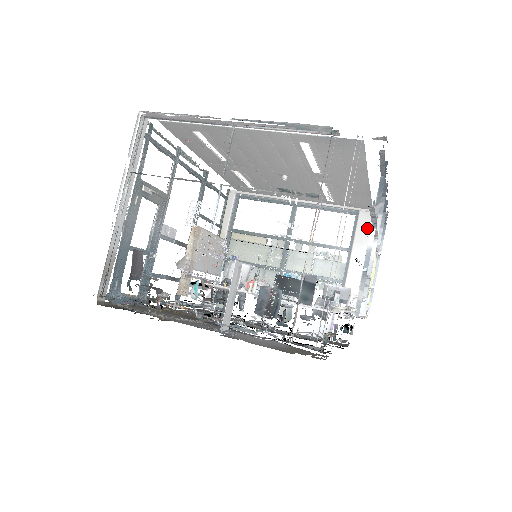
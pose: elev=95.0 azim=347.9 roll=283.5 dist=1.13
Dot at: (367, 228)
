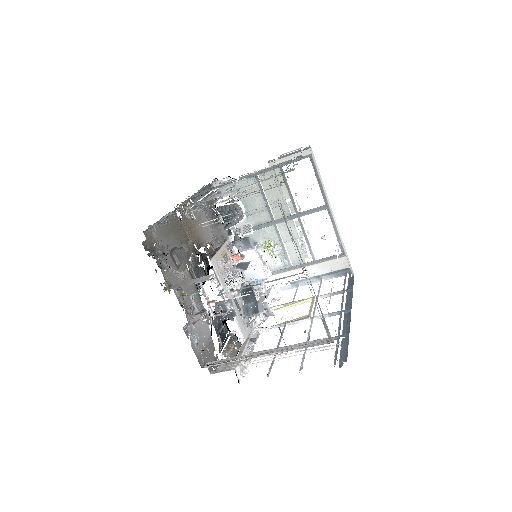
Dot at: (336, 267)
